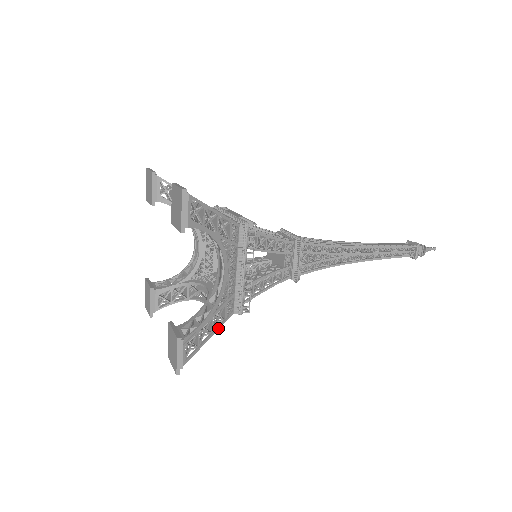
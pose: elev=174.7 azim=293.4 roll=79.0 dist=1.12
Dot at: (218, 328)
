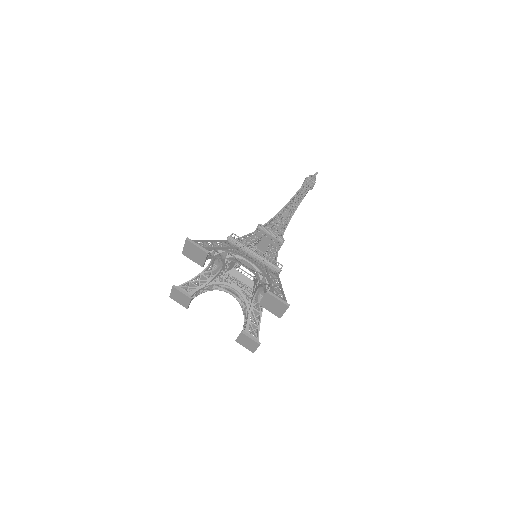
Dot at: occluded
